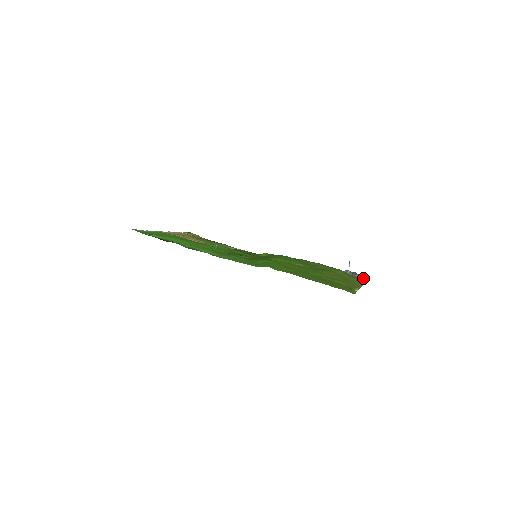
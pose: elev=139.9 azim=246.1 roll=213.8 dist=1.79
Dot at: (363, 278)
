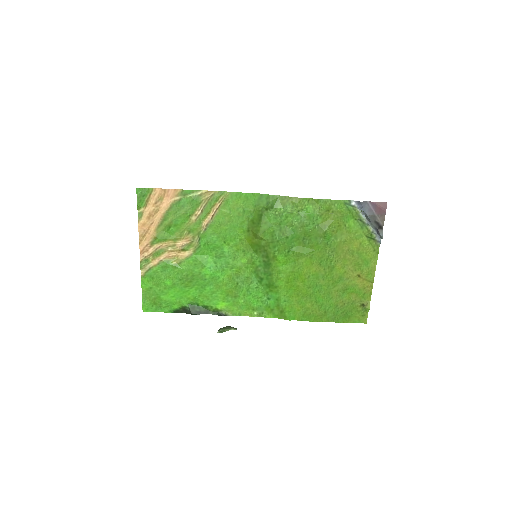
Dot at: (377, 233)
